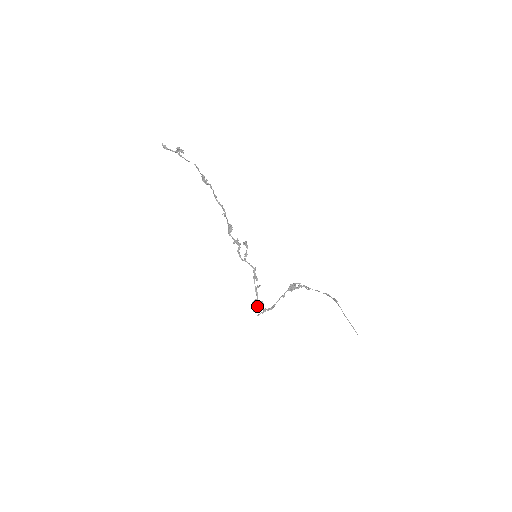
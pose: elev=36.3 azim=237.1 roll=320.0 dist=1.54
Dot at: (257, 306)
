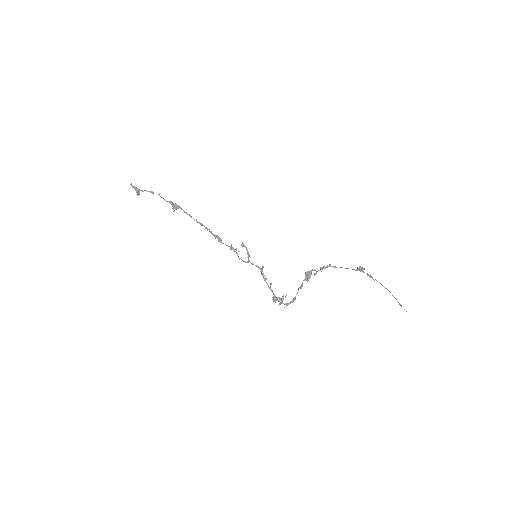
Dot at: (281, 299)
